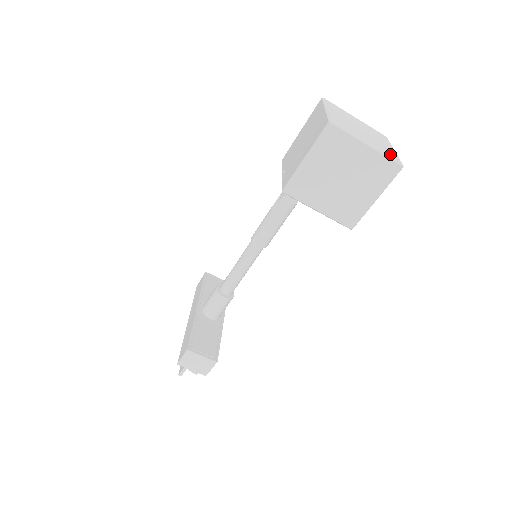
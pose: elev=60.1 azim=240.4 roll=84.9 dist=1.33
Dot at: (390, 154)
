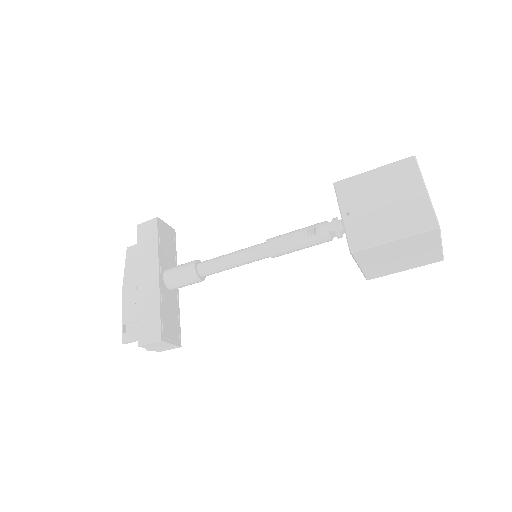
Dot at: occluded
